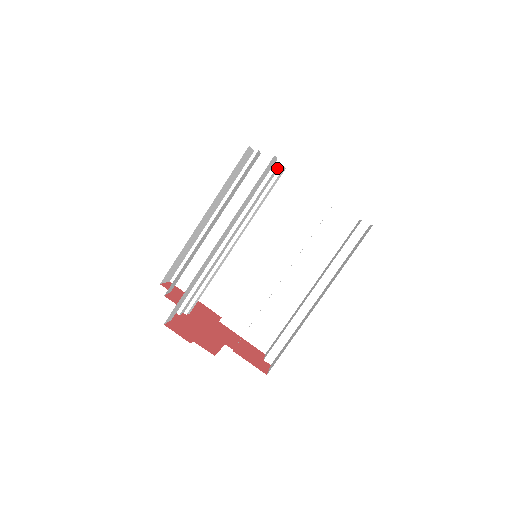
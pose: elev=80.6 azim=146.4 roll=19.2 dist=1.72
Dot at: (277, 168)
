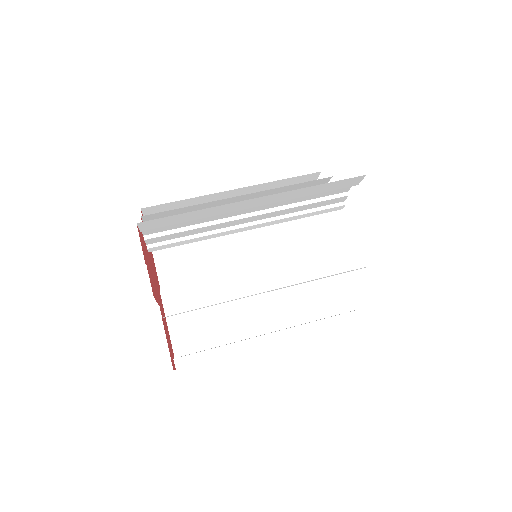
Dot at: (341, 199)
